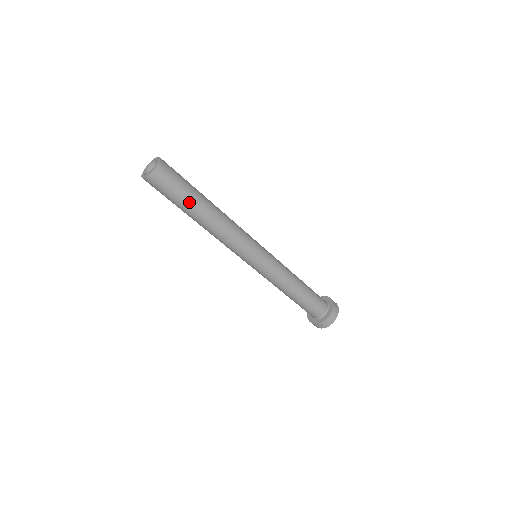
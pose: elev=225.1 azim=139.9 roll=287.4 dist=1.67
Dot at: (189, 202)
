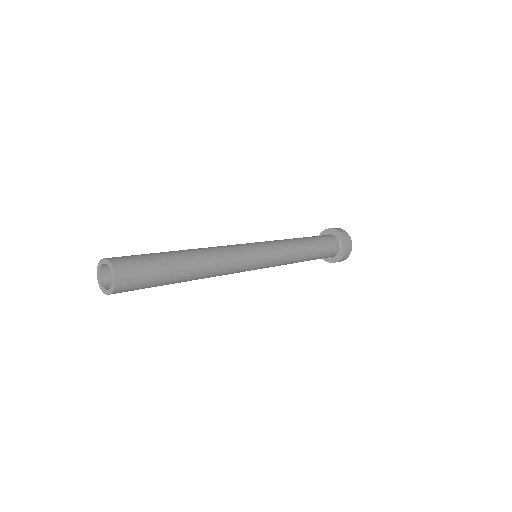
Dot at: (162, 285)
